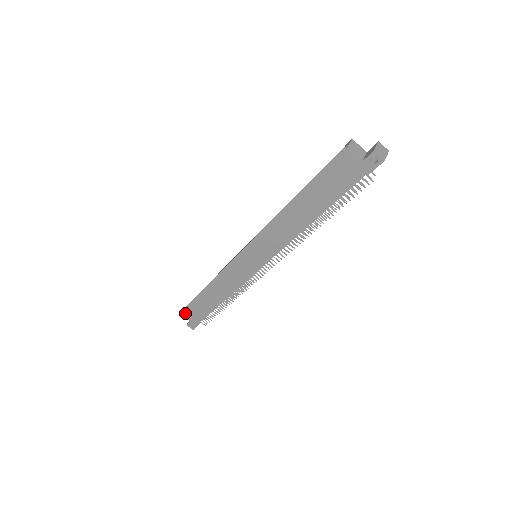
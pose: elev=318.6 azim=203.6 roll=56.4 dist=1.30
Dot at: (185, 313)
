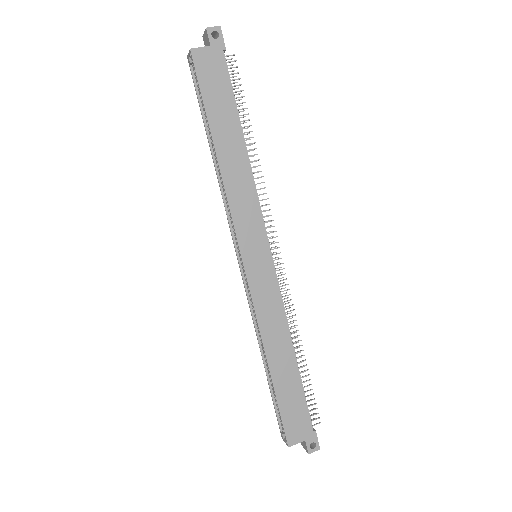
Dot at: (290, 438)
